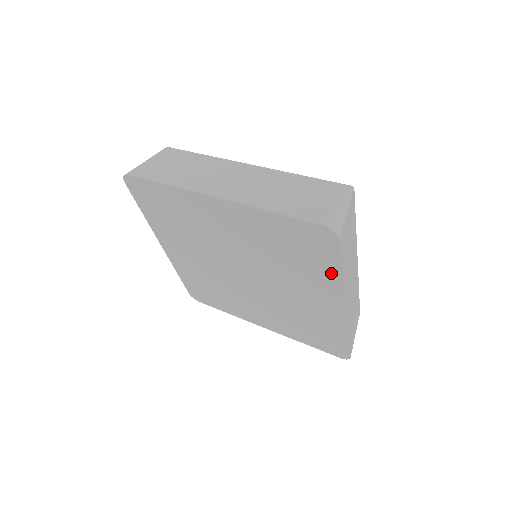
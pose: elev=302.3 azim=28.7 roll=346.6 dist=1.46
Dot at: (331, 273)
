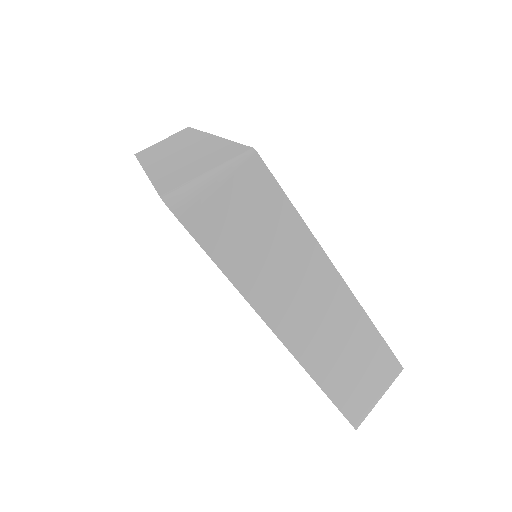
Dot at: occluded
